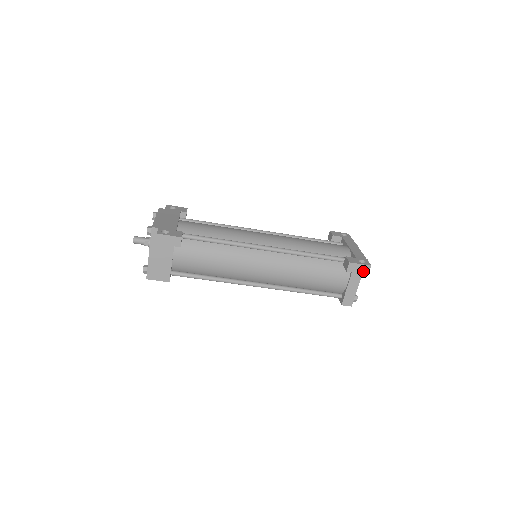
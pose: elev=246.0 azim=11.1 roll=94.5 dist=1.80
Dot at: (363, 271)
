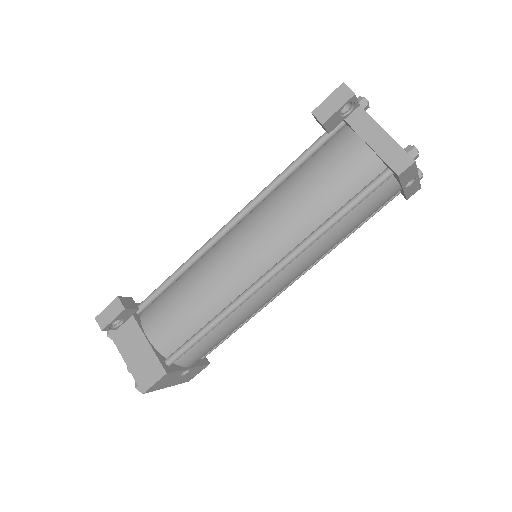
Dot at: (342, 100)
